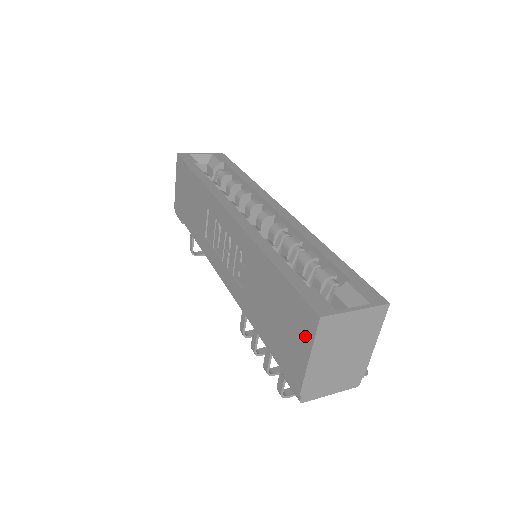
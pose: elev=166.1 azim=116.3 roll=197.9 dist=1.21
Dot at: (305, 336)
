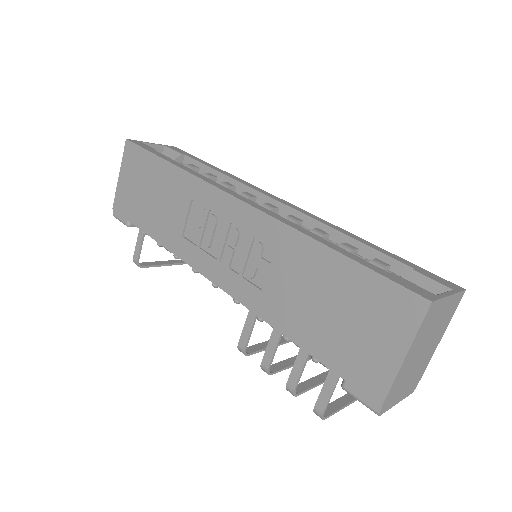
Dot at: (399, 329)
